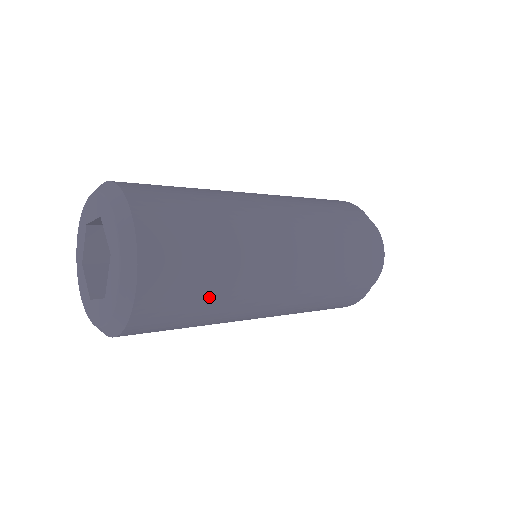
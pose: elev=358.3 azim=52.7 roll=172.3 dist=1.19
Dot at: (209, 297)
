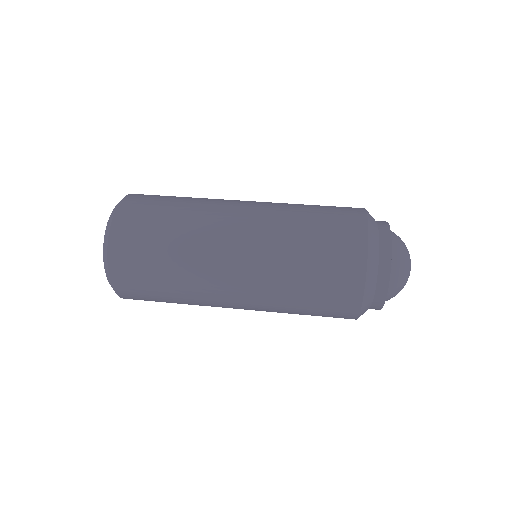
Dot at: occluded
